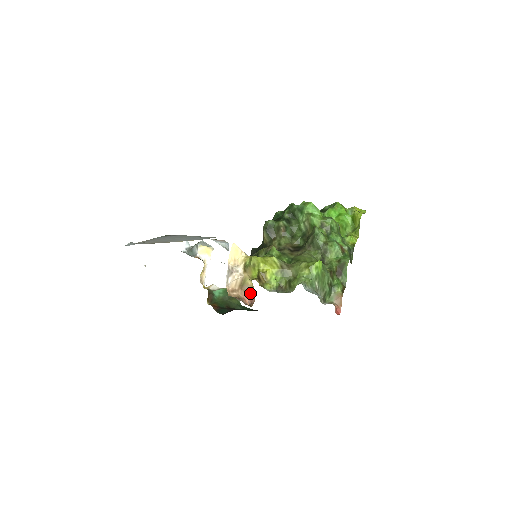
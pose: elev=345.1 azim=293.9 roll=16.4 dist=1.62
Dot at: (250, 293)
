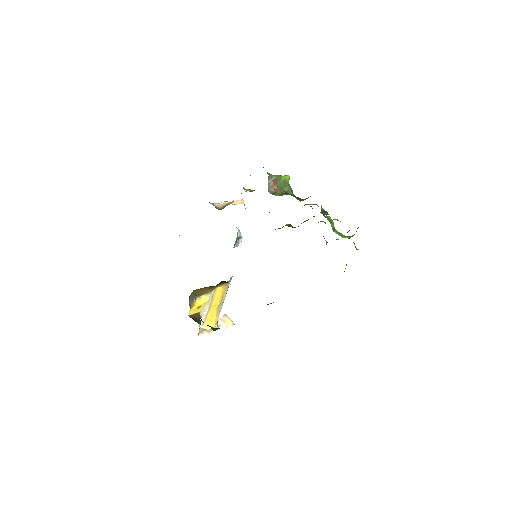
Dot at: occluded
